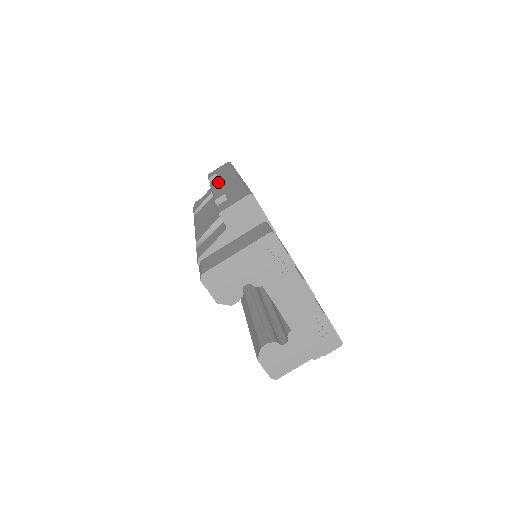
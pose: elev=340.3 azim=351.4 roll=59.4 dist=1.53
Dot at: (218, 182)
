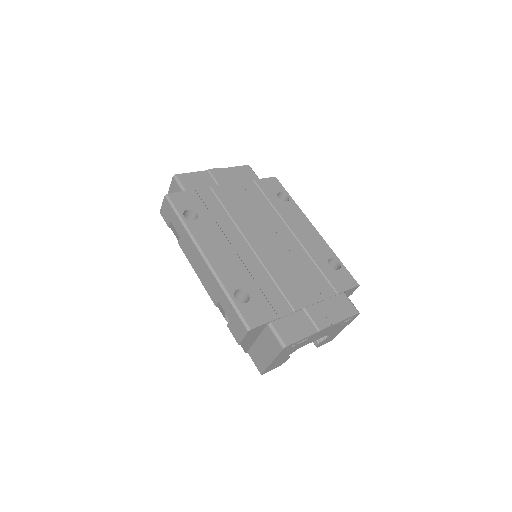
Dot at: (191, 258)
